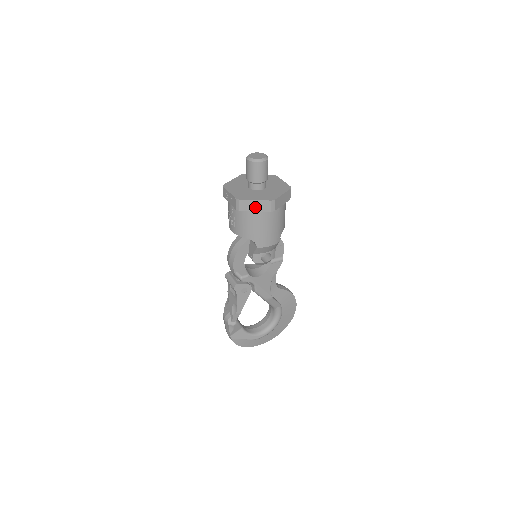
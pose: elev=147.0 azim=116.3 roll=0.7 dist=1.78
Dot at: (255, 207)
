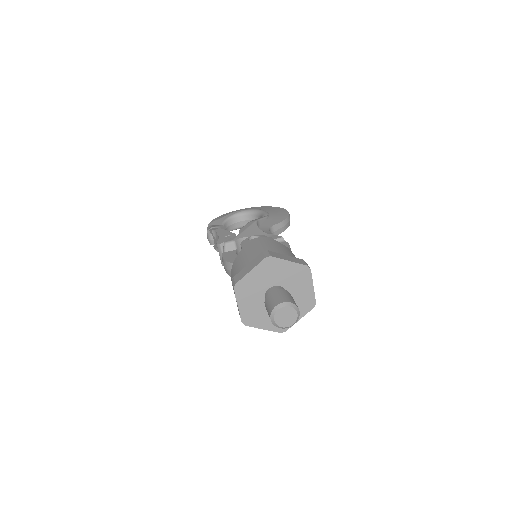
Dot at: occluded
